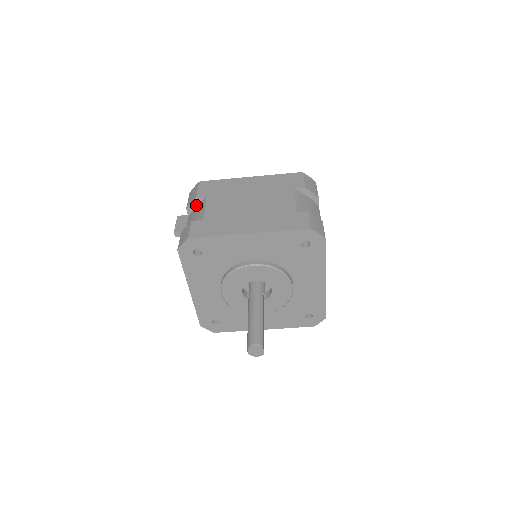
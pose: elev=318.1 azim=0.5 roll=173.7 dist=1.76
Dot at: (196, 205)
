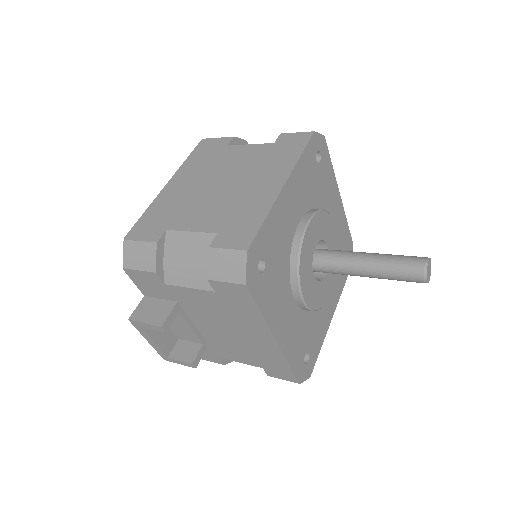
Dot at: (162, 255)
